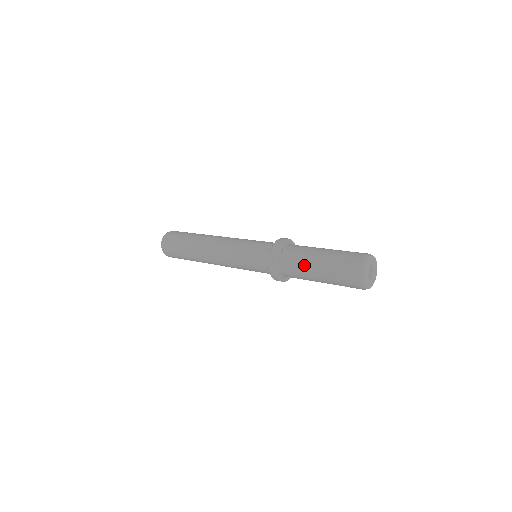
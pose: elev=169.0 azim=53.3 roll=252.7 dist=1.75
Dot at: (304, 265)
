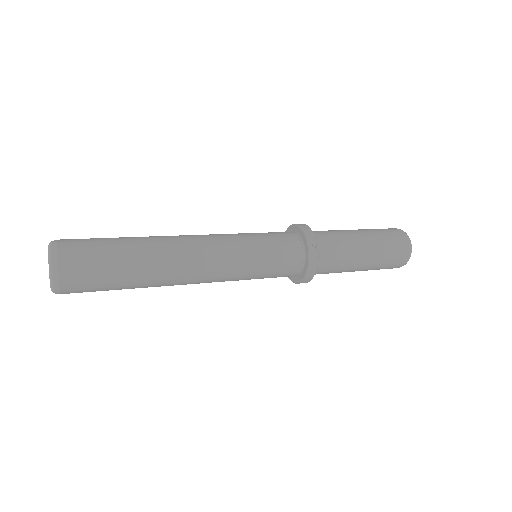
Dot at: (351, 251)
